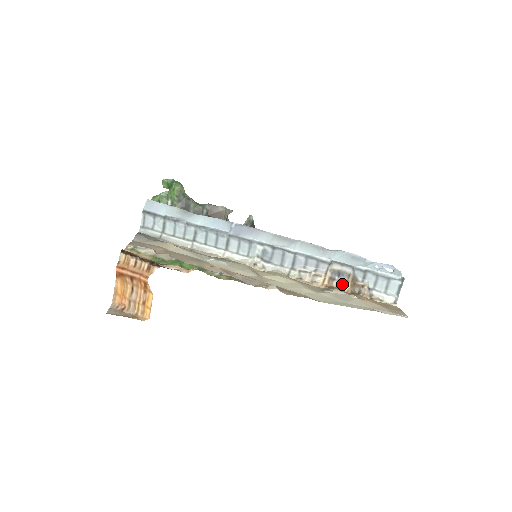
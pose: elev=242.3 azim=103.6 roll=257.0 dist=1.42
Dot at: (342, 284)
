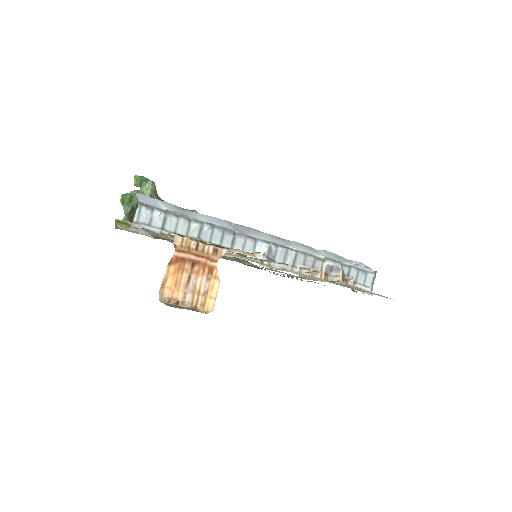
Dot at: (335, 278)
